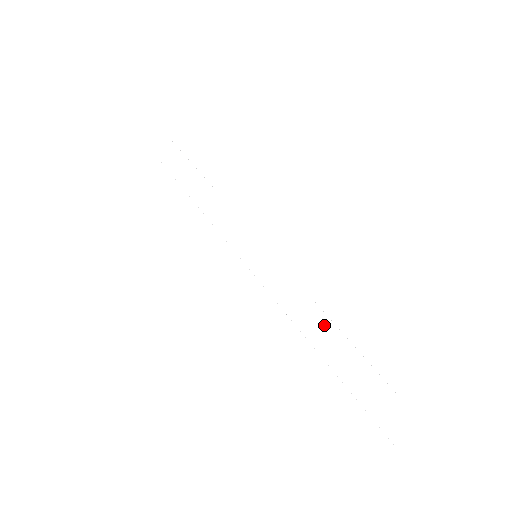
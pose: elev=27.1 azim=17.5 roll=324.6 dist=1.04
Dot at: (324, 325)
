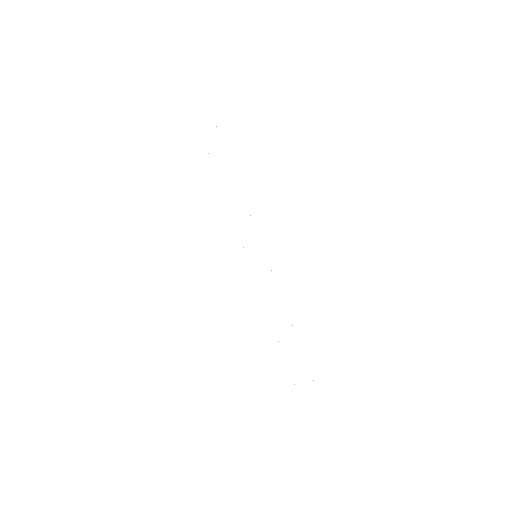
Dot at: (287, 330)
